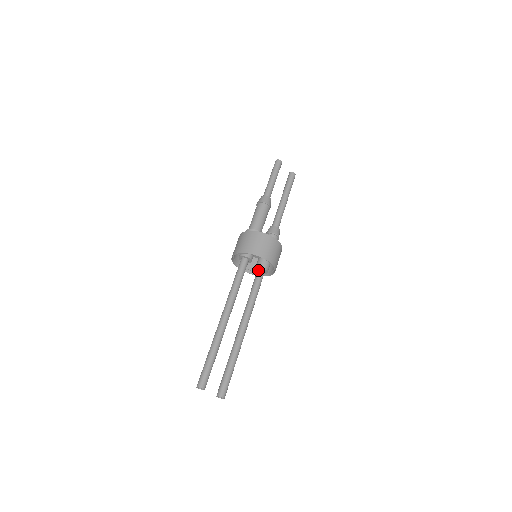
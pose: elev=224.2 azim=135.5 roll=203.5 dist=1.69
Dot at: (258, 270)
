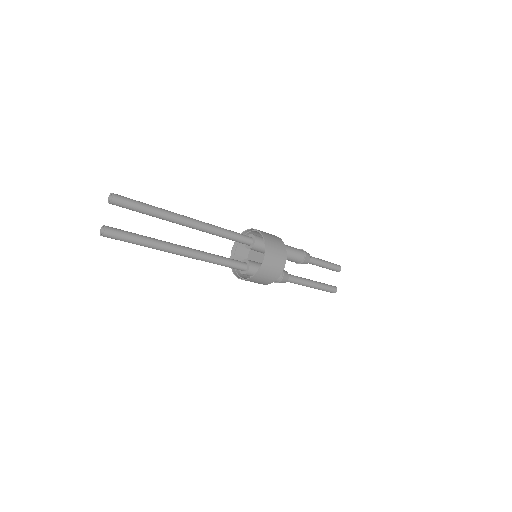
Dot at: (244, 262)
